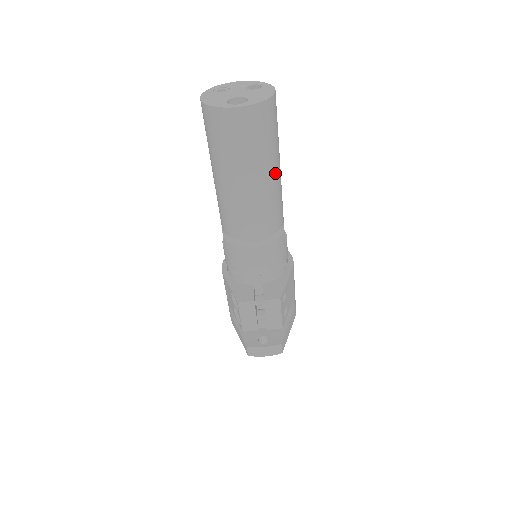
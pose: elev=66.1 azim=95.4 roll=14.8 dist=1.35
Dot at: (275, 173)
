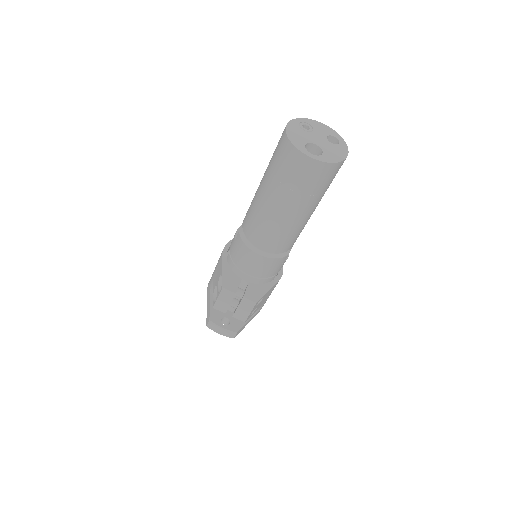
Dot at: (309, 213)
